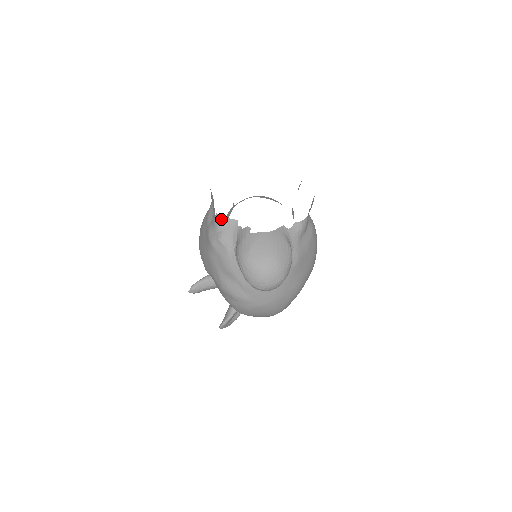
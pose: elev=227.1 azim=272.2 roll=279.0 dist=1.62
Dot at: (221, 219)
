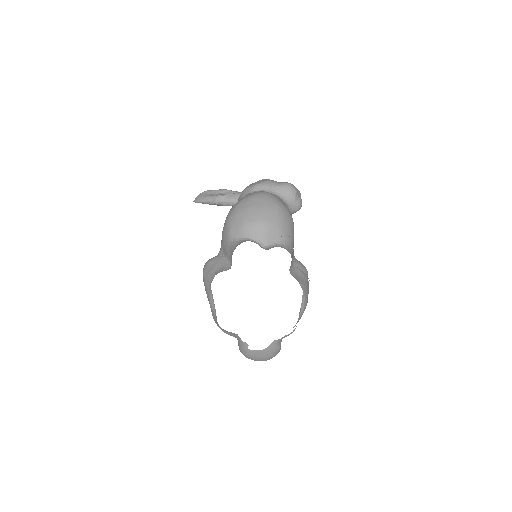
Dot at: occluded
